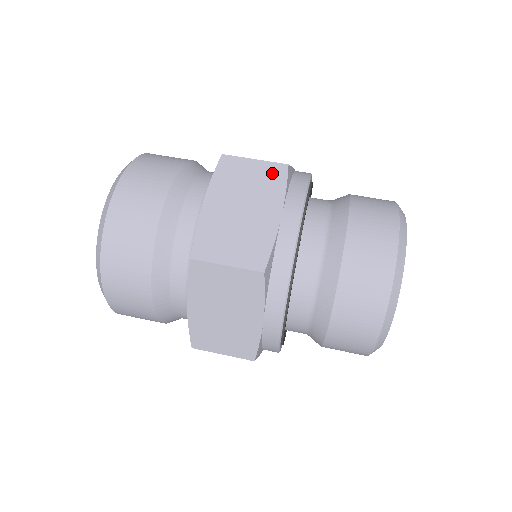
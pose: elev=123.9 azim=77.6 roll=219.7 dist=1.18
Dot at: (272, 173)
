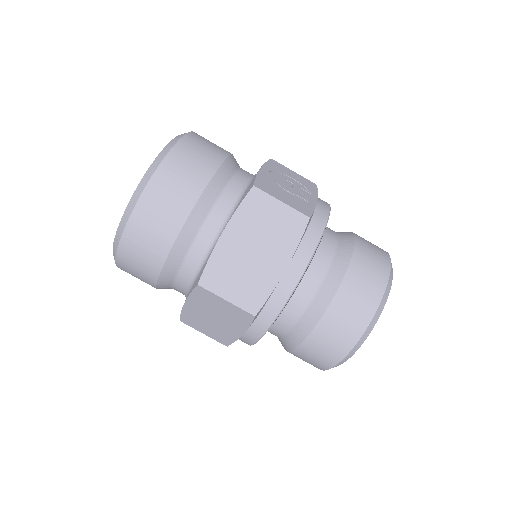
Dot at: (292, 222)
